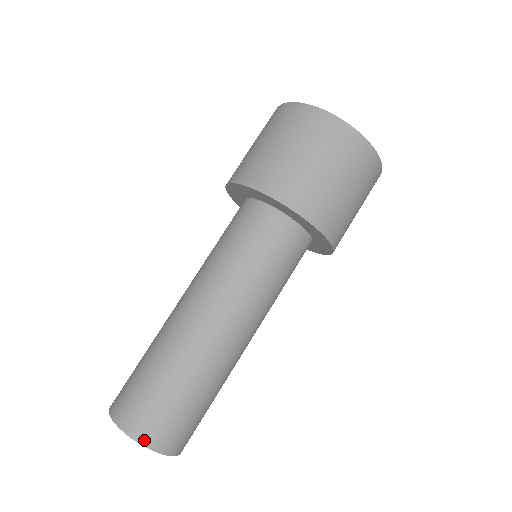
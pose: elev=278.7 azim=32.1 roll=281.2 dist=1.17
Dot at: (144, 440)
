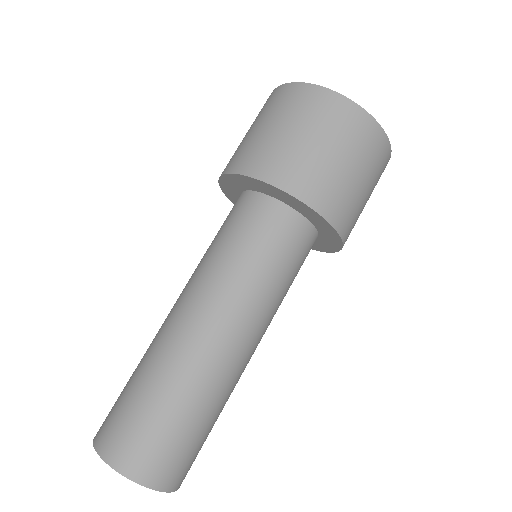
Dot at: (103, 451)
